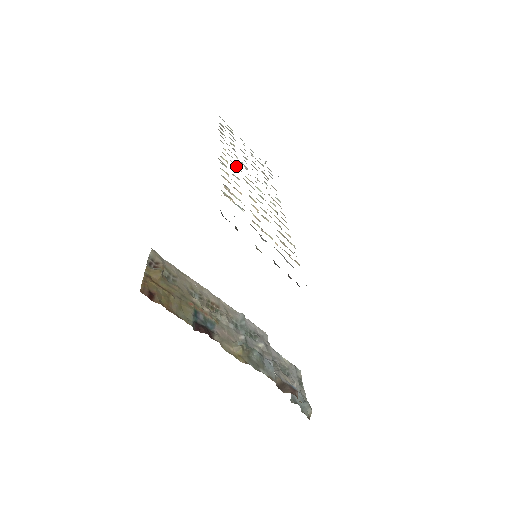
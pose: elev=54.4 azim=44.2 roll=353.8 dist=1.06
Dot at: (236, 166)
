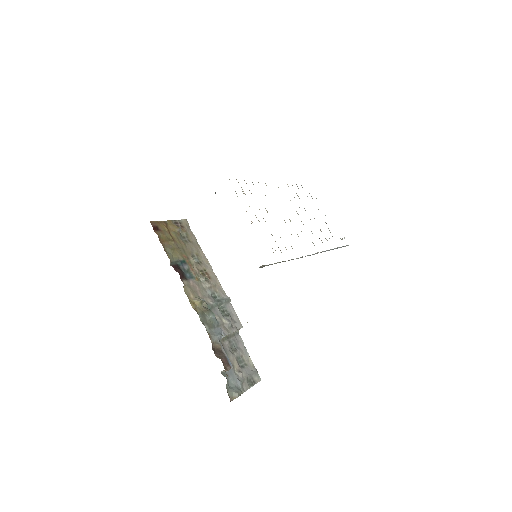
Dot at: occluded
